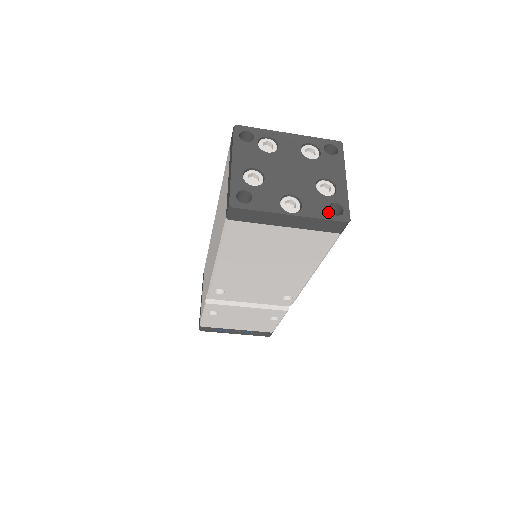
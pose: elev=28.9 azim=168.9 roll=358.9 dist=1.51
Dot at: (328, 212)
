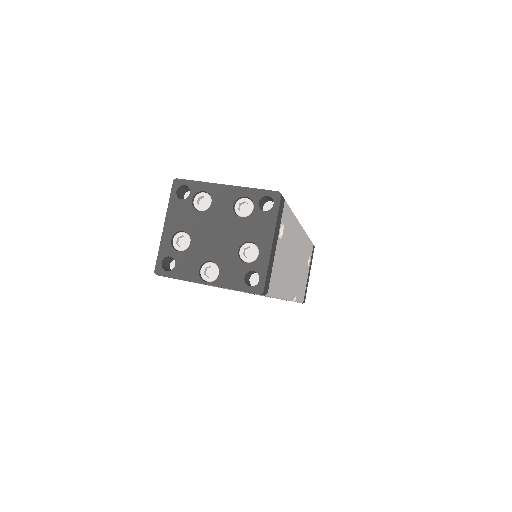
Dot at: (243, 282)
